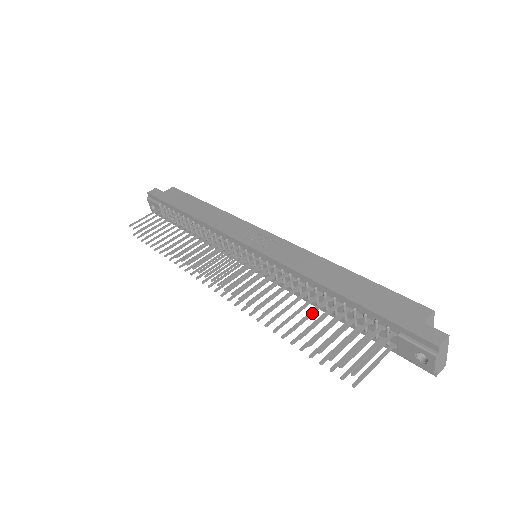
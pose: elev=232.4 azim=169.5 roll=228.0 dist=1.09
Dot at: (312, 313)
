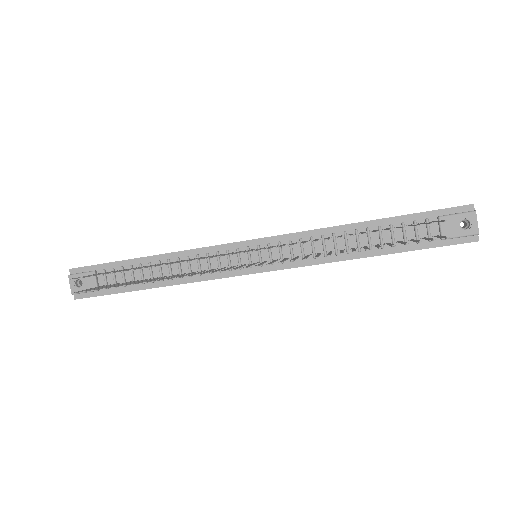
Dot at: (364, 232)
